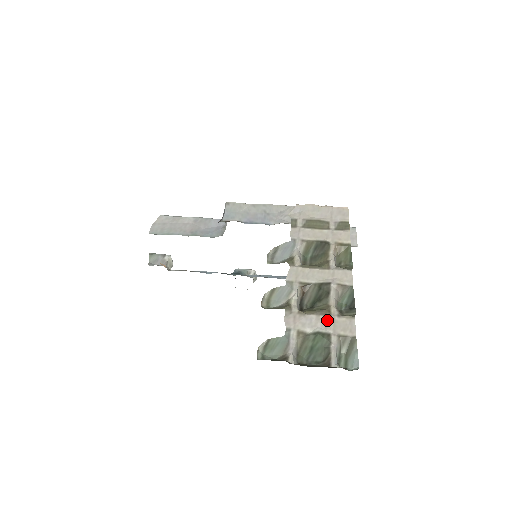
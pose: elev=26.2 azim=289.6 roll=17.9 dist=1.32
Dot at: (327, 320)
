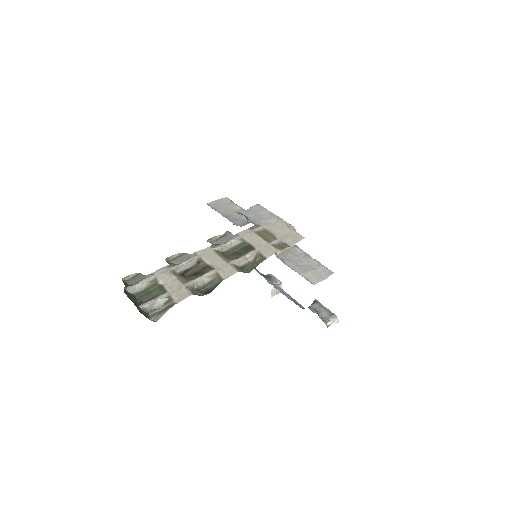
Dot at: (177, 284)
